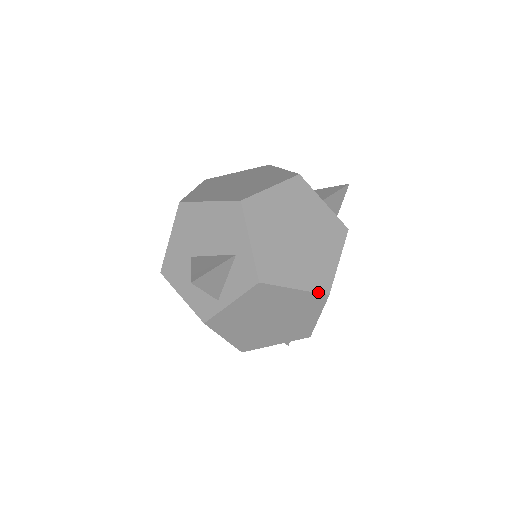
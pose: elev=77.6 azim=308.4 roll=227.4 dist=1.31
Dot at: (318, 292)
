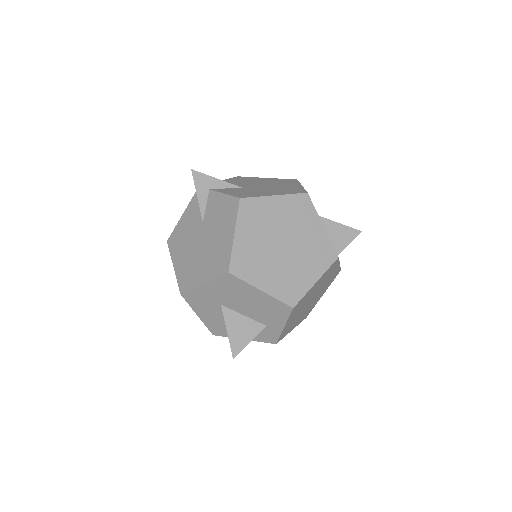
Dot at: occluded
